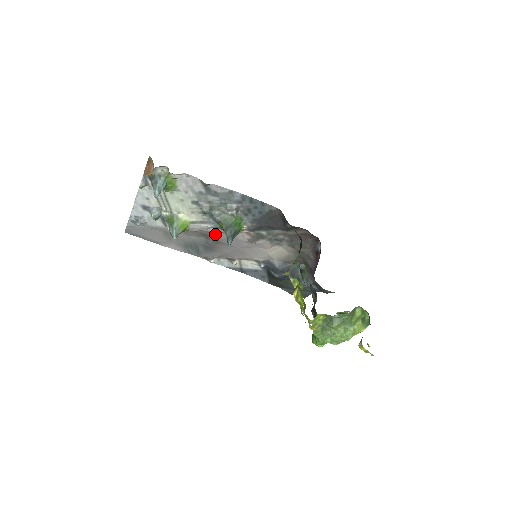
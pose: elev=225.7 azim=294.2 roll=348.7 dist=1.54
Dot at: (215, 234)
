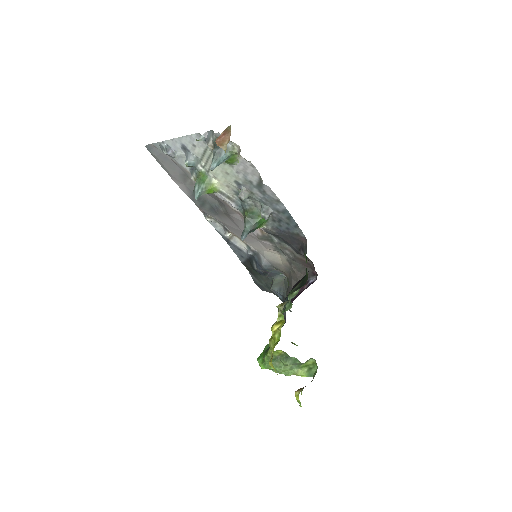
Dot at: (232, 210)
